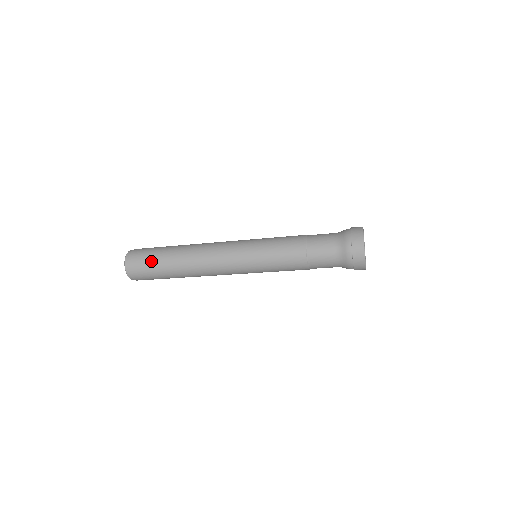
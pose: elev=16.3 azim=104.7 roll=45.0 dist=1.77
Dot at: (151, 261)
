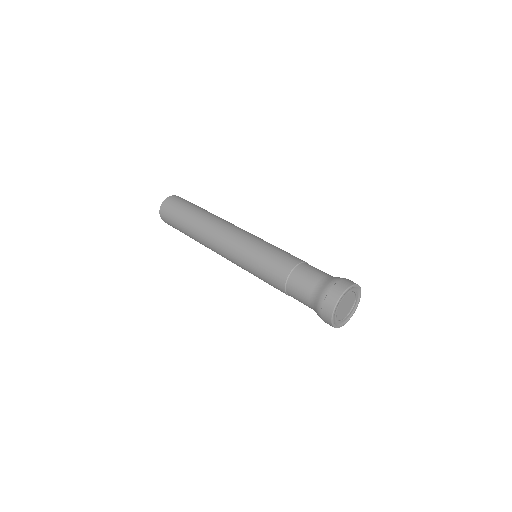
Dot at: (178, 212)
